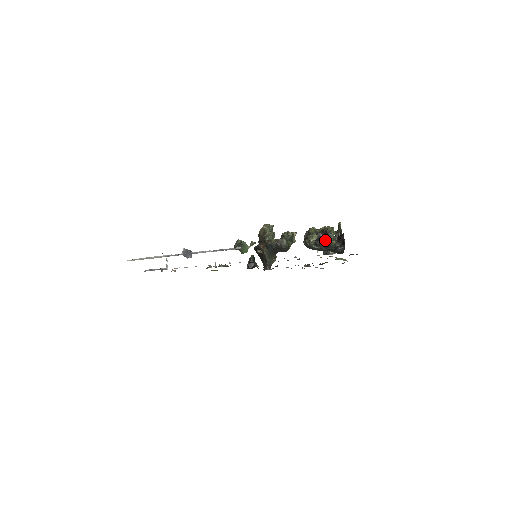
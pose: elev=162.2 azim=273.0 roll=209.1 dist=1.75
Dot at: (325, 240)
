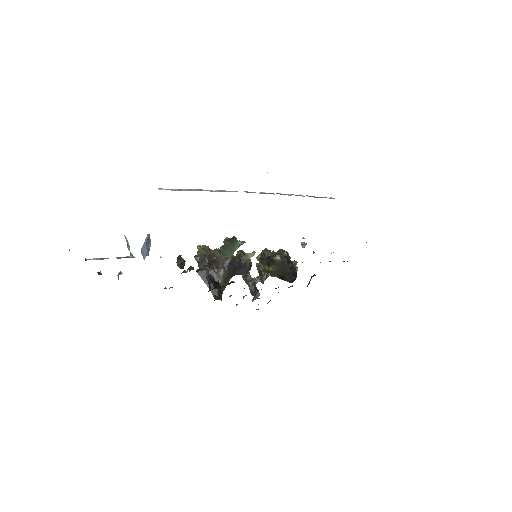
Dot at: (288, 260)
